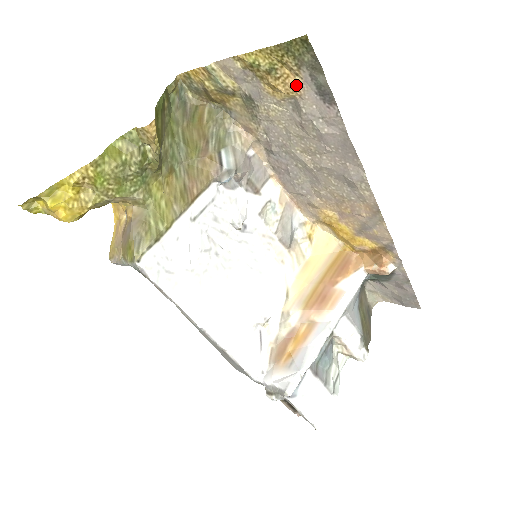
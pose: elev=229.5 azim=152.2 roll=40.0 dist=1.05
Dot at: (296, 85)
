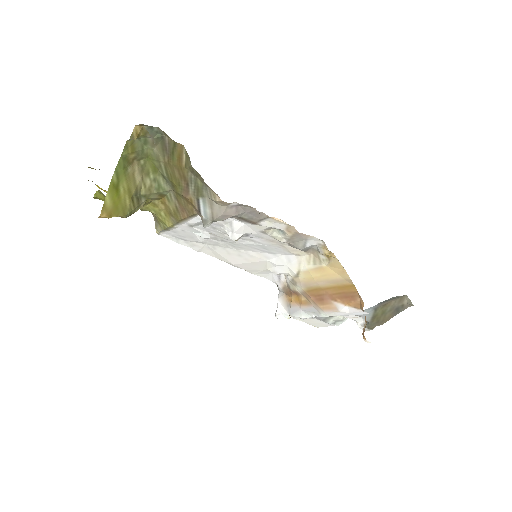
Dot at: occluded
